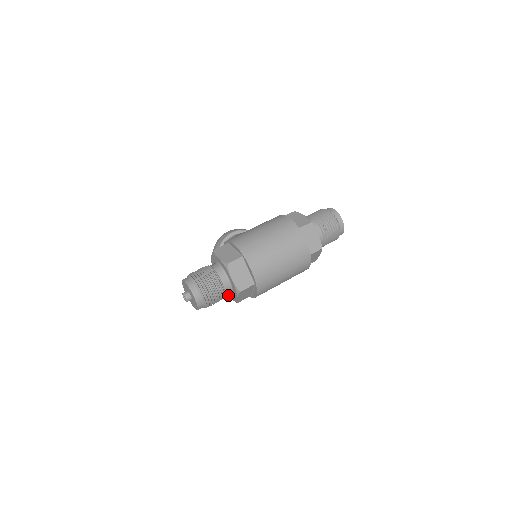
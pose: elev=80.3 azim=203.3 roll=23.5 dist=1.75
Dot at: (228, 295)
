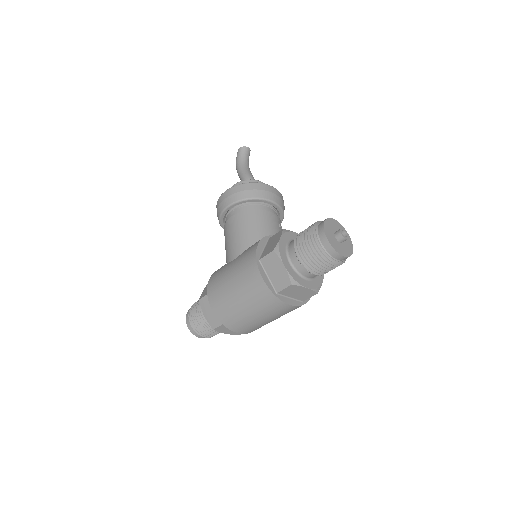
Dot at: occluded
